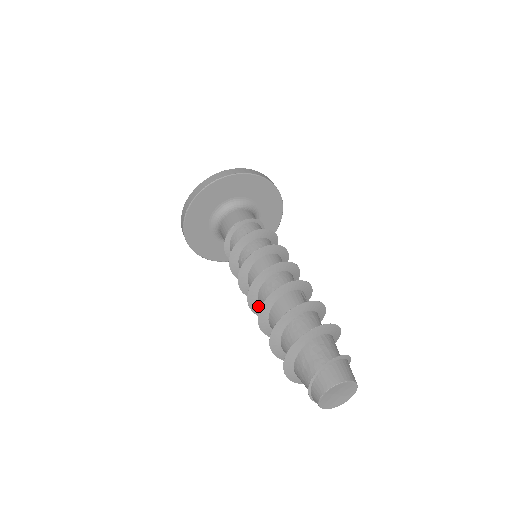
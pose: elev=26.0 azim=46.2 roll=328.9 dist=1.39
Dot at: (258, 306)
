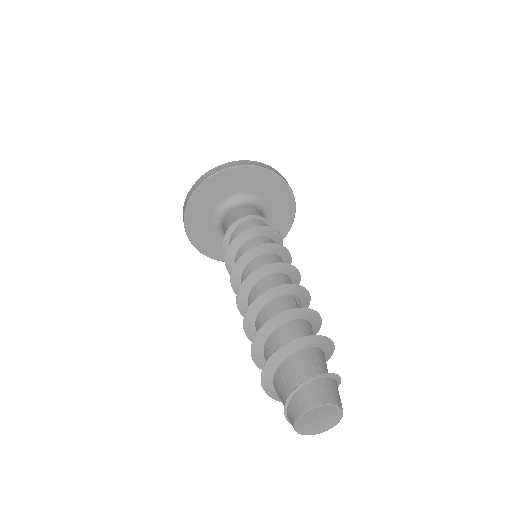
Dot at: occluded
